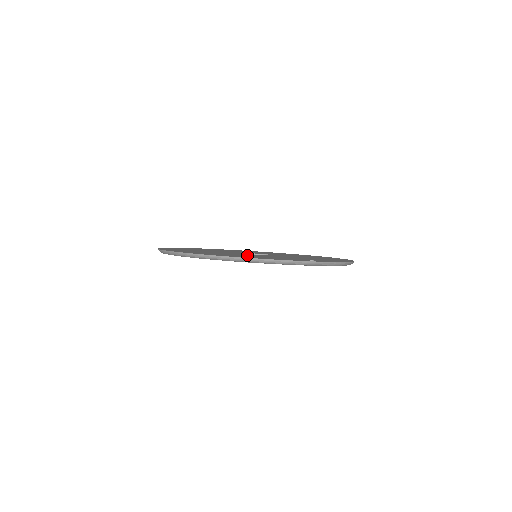
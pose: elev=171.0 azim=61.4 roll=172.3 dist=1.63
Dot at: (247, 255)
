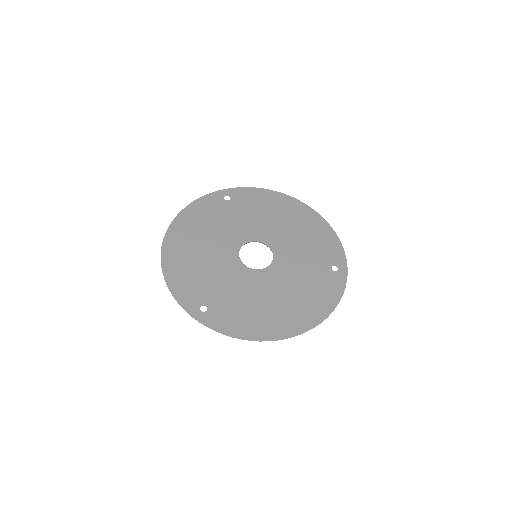
Dot at: (288, 289)
